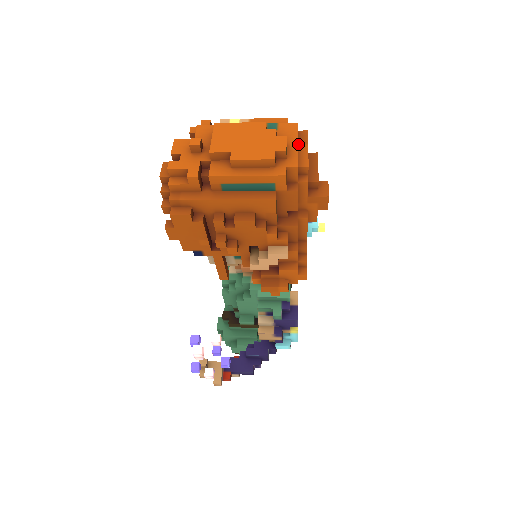
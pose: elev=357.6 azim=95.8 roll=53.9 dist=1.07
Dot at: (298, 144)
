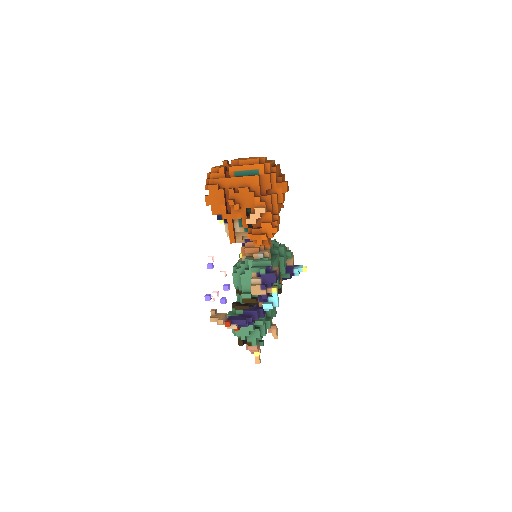
Dot at: occluded
